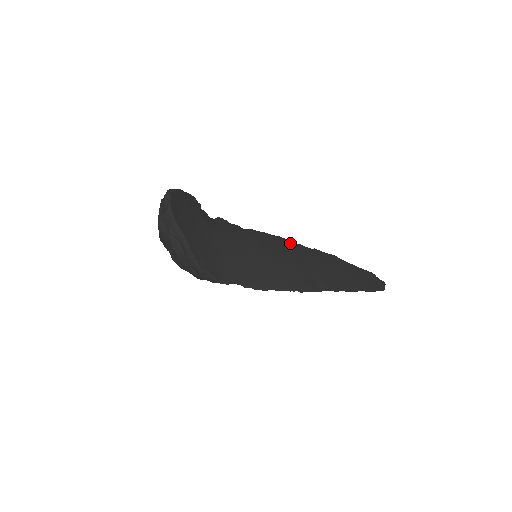
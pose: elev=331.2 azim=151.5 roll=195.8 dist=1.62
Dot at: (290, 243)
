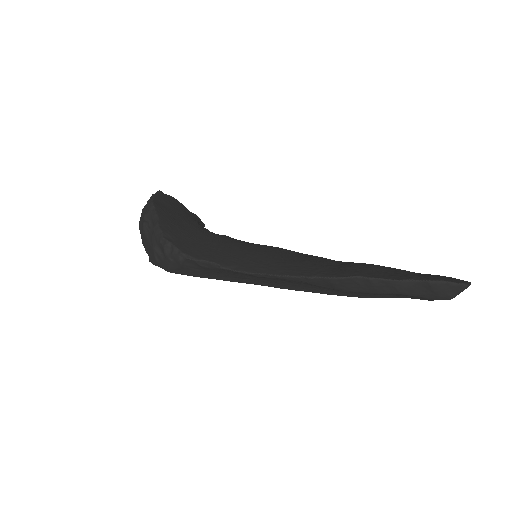
Dot at: (314, 256)
